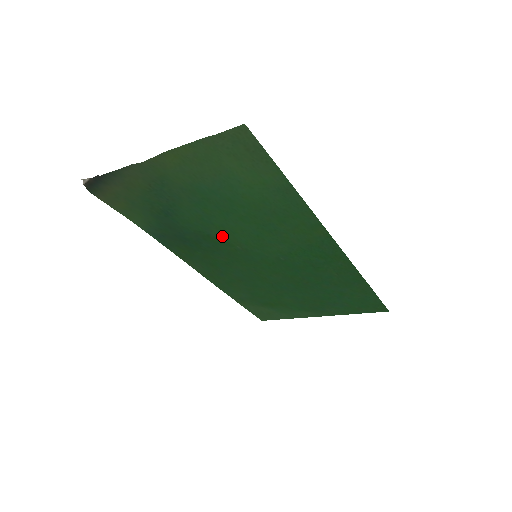
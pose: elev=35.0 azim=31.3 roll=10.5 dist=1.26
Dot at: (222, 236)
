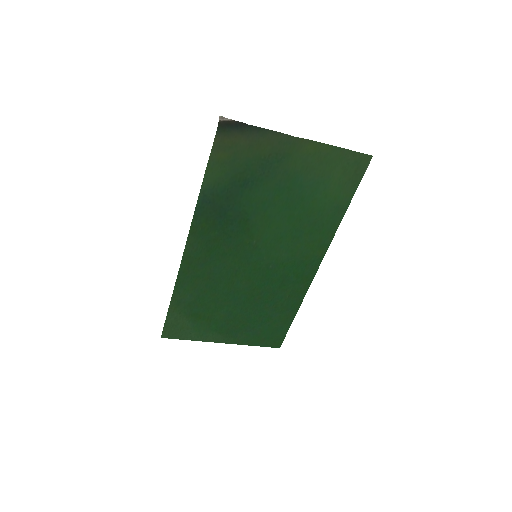
Dot at: (256, 225)
